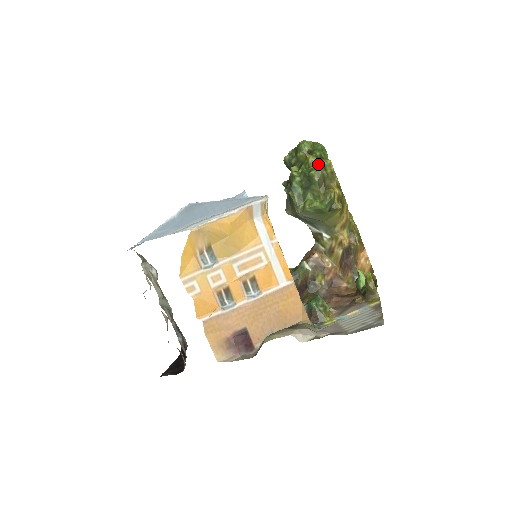
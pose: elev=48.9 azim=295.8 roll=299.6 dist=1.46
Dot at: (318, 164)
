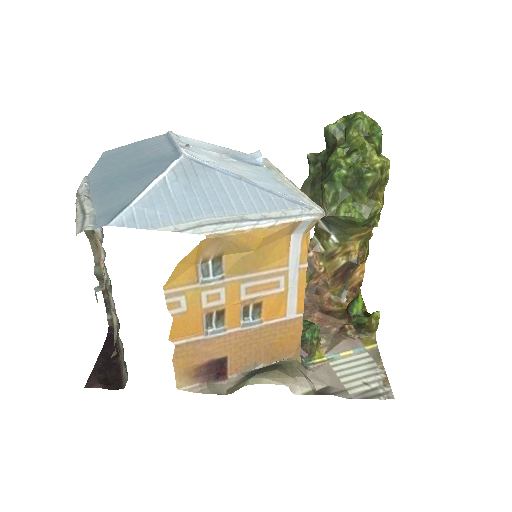
Dot at: (377, 163)
